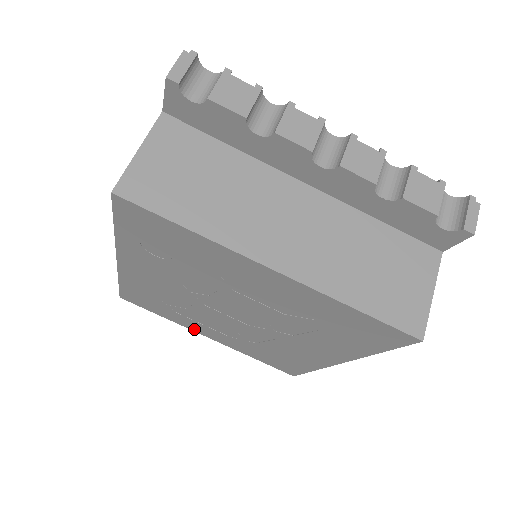
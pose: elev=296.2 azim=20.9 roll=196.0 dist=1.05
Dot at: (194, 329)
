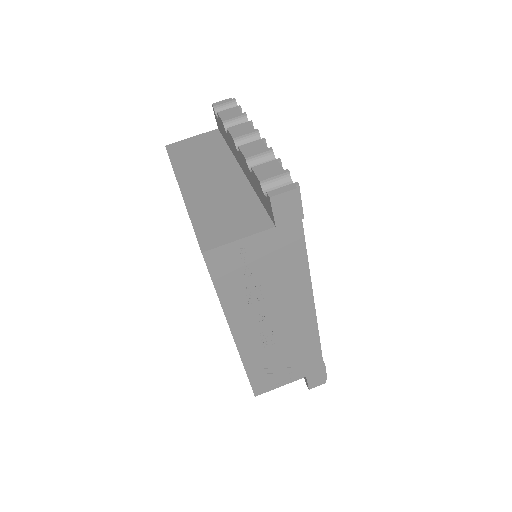
Dot at: occluded
